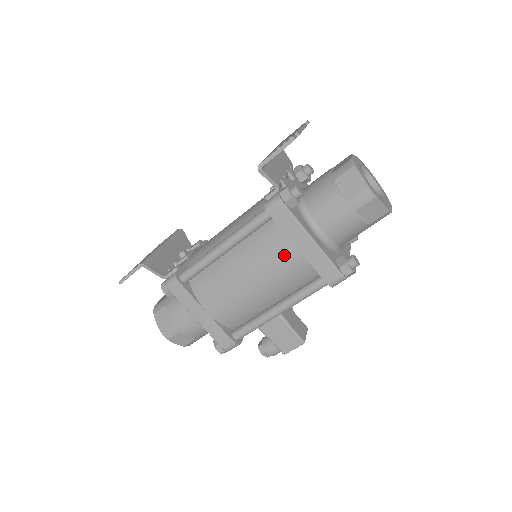
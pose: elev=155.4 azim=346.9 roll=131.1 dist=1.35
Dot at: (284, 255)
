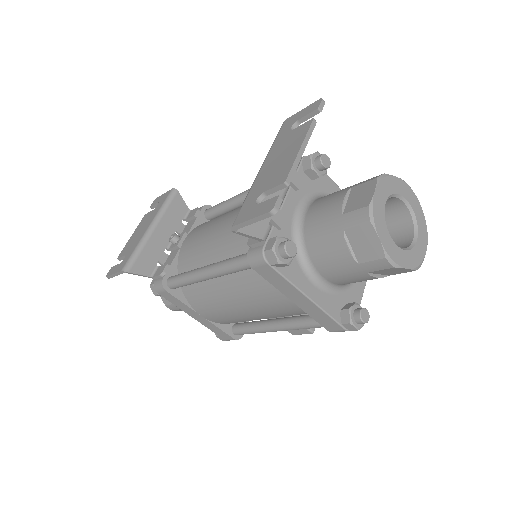
Dot at: (276, 301)
